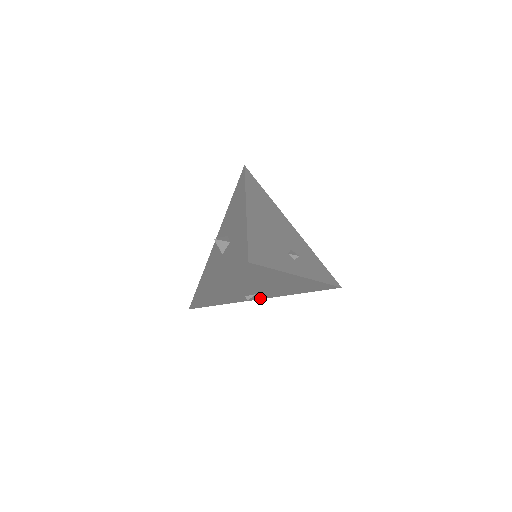
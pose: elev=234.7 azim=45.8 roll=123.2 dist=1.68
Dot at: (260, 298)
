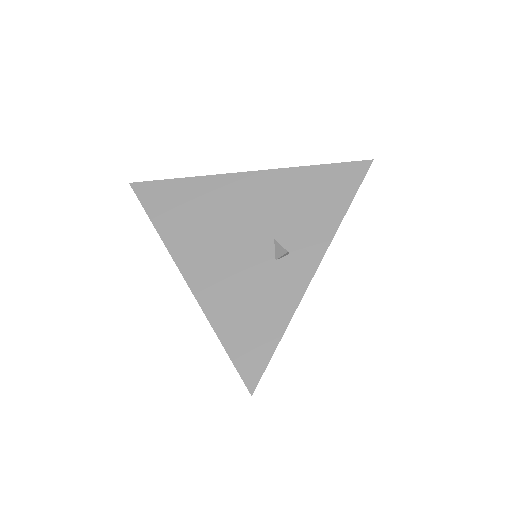
Dot at: occluded
